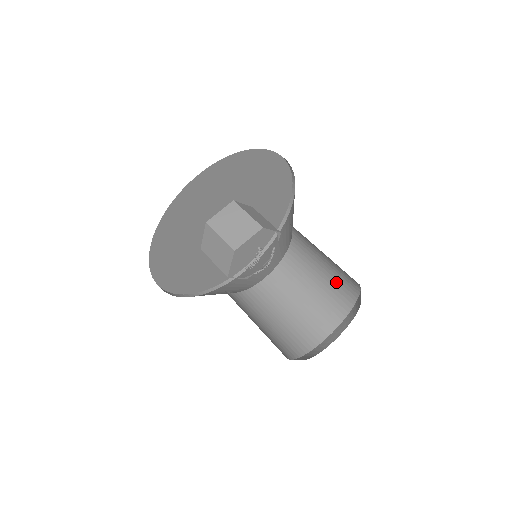
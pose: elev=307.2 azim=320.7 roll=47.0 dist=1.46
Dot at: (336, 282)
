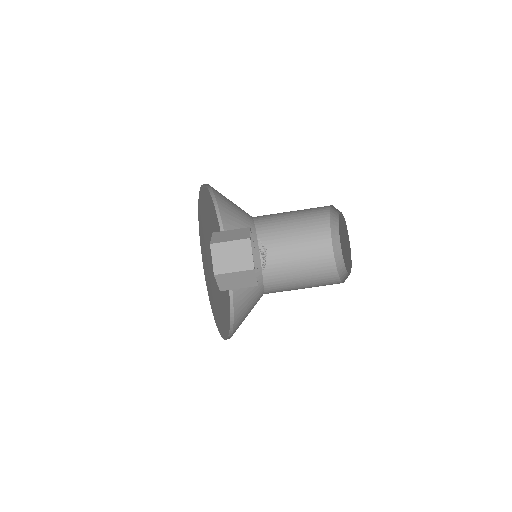
Dot at: (308, 216)
